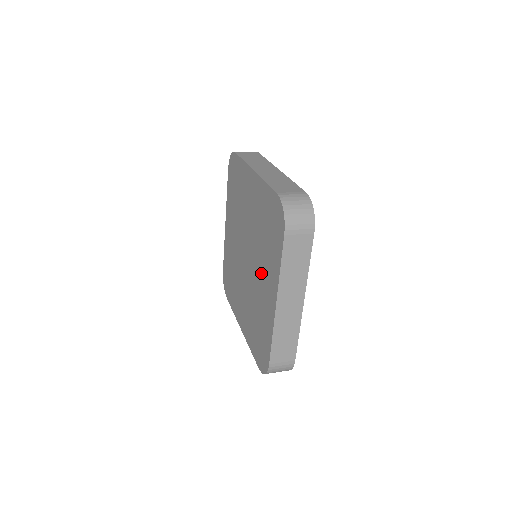
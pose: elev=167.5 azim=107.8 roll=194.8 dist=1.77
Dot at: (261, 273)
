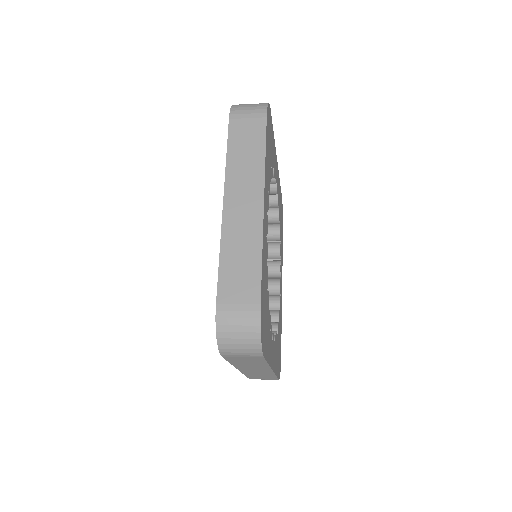
Dot at: occluded
